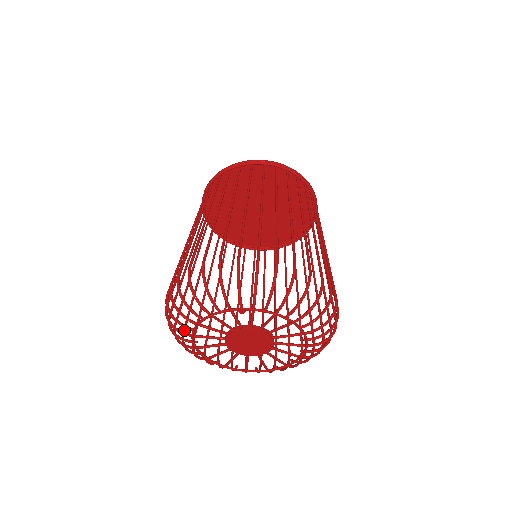
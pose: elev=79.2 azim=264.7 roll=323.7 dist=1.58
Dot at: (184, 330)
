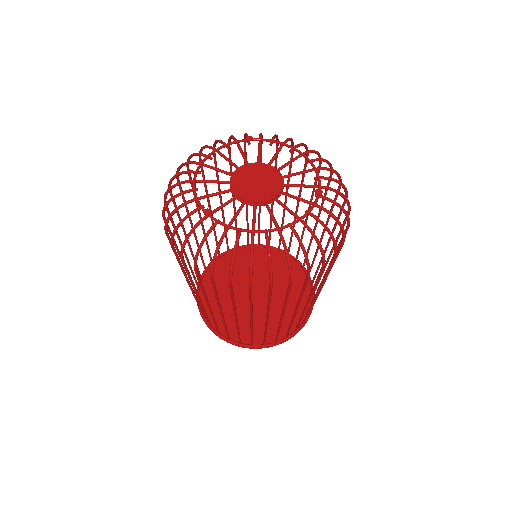
Dot at: (173, 246)
